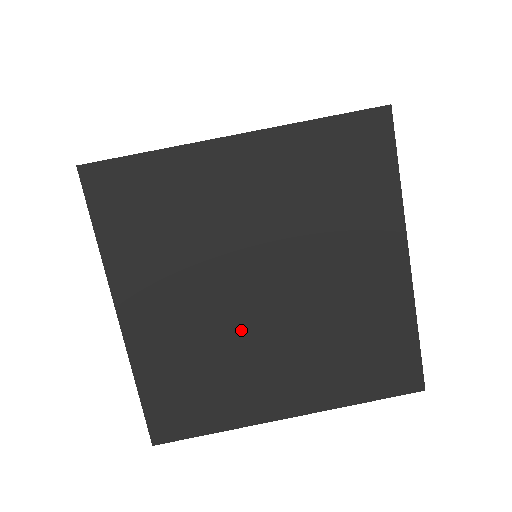
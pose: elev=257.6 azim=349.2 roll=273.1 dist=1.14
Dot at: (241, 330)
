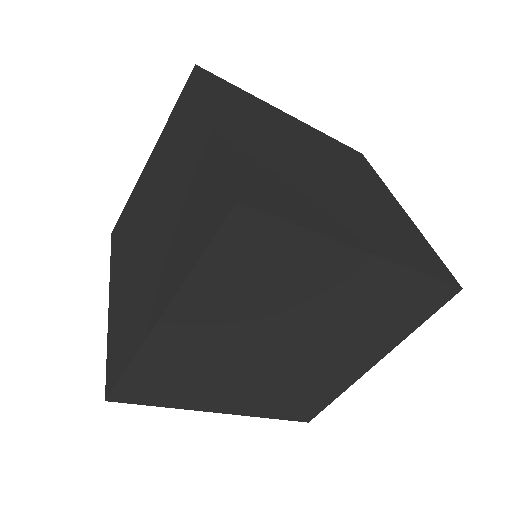
Dot at: (296, 366)
